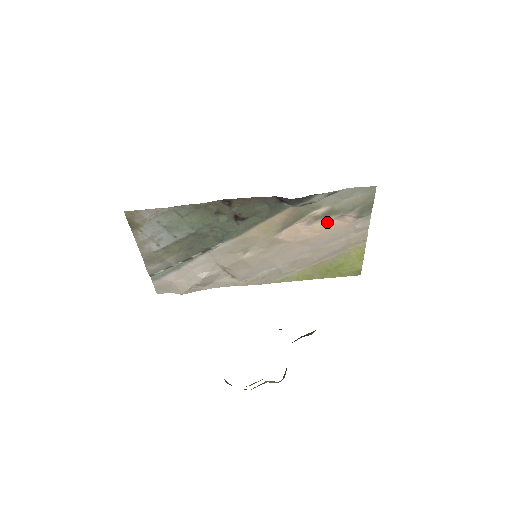
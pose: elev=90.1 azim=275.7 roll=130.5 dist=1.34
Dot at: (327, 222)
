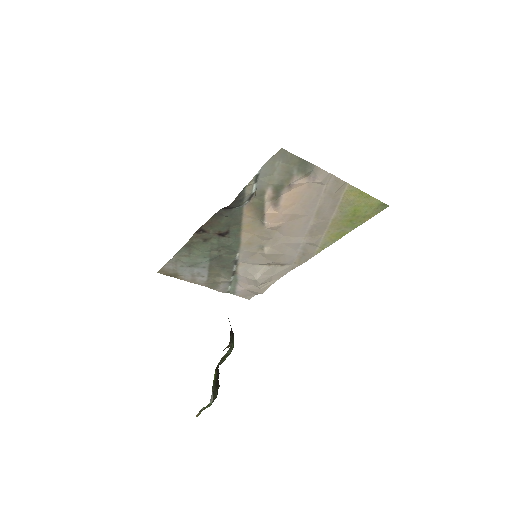
Dot at: (287, 195)
